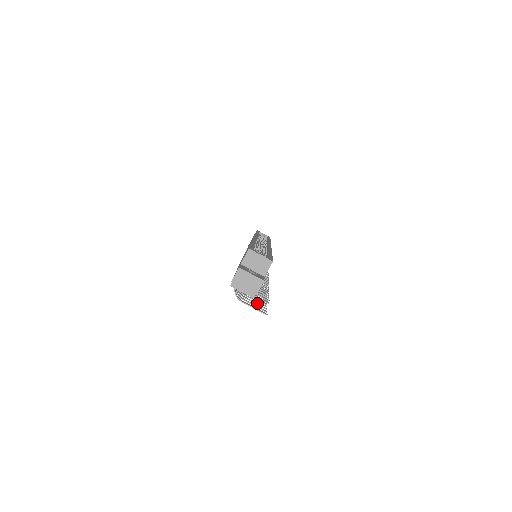
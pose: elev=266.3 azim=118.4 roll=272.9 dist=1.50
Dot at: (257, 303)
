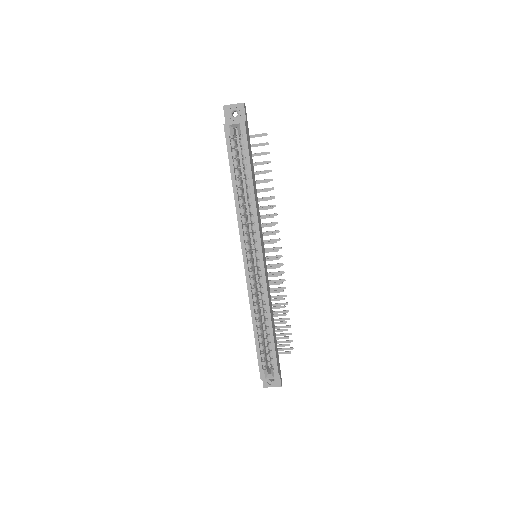
Dot at: (283, 334)
